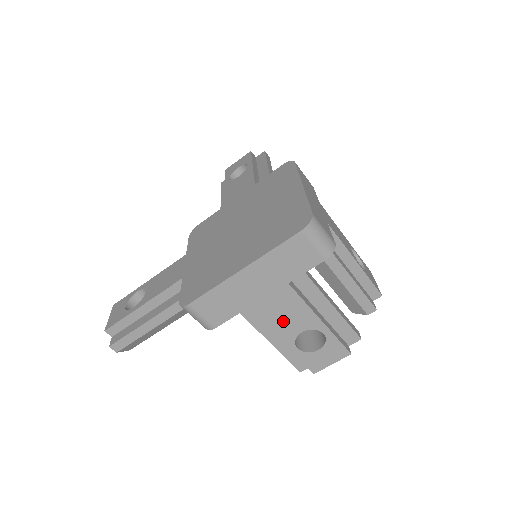
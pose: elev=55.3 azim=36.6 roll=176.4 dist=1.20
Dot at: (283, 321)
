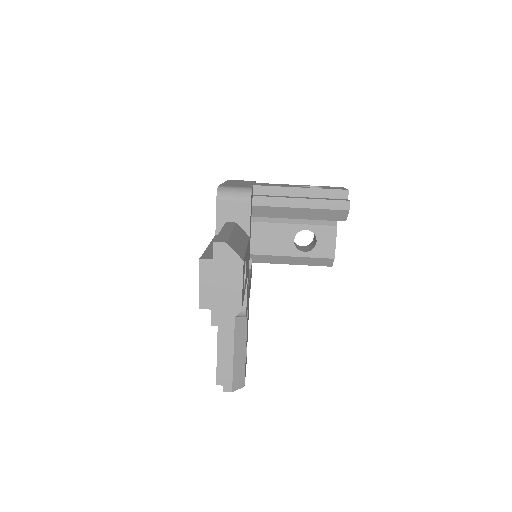
Dot at: occluded
